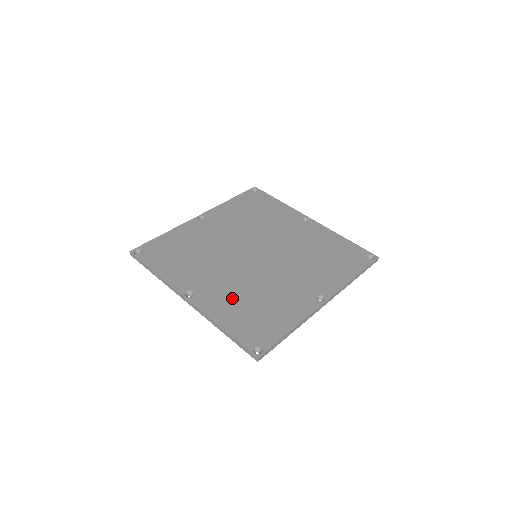
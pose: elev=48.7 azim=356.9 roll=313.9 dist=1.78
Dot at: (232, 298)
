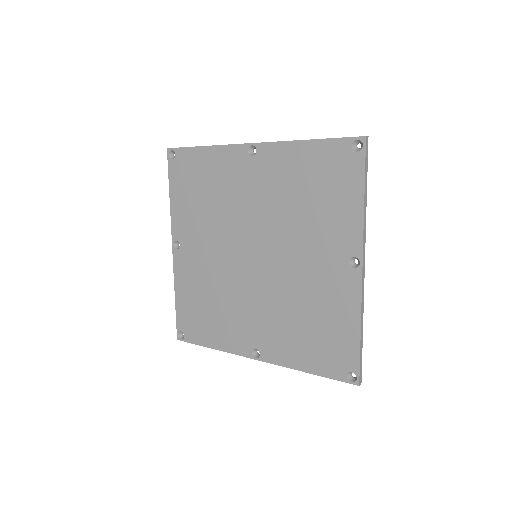
Dot at: (199, 281)
